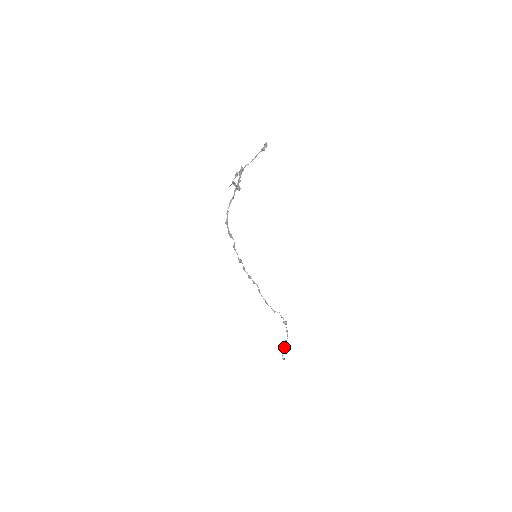
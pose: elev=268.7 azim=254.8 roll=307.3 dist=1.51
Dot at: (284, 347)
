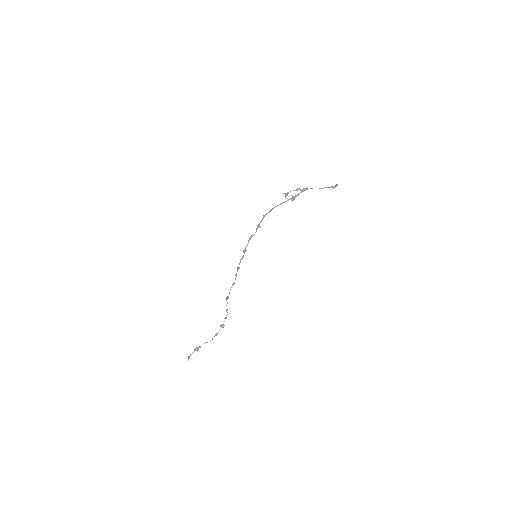
Dot at: (200, 347)
